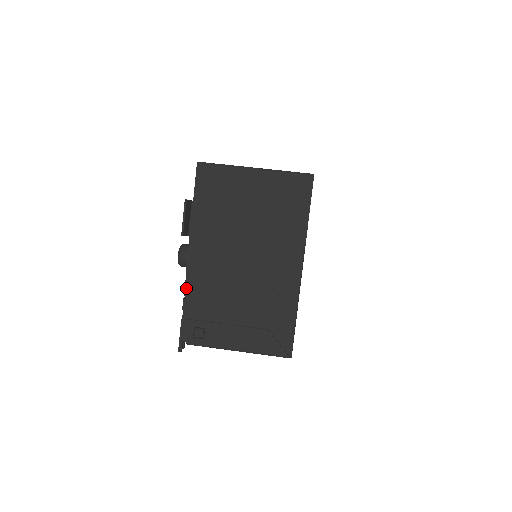
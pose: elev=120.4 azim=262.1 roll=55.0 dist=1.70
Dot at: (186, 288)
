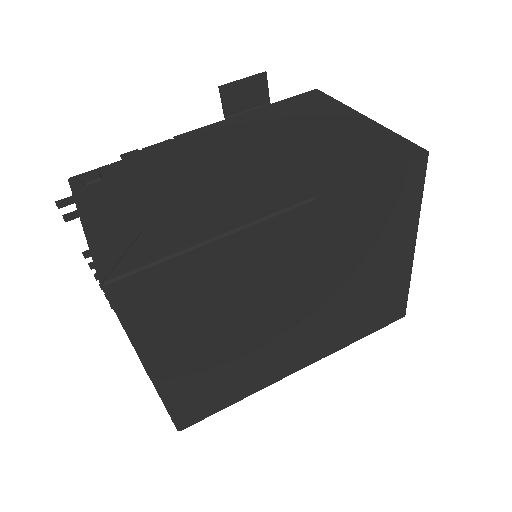
Dot at: (154, 145)
